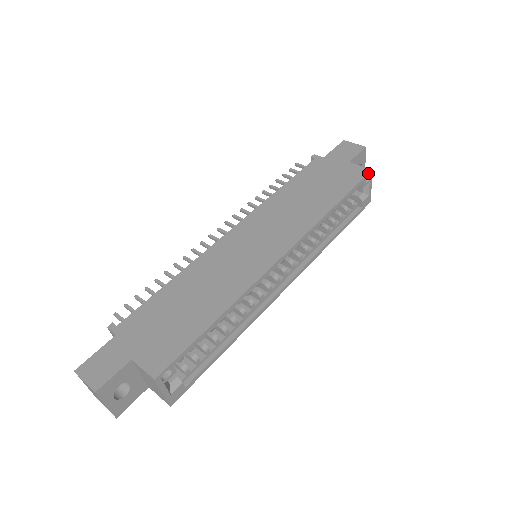
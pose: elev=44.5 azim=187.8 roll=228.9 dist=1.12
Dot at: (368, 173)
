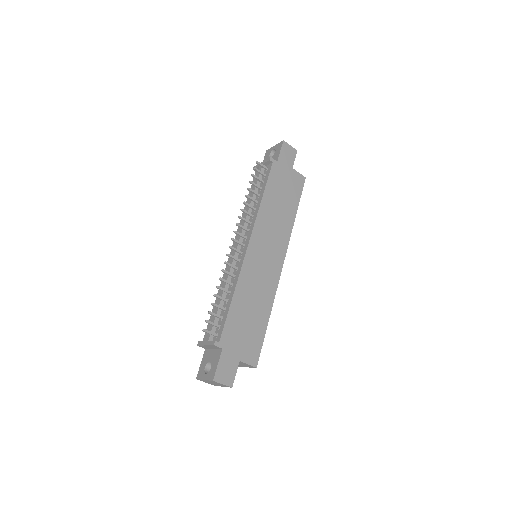
Dot at: occluded
